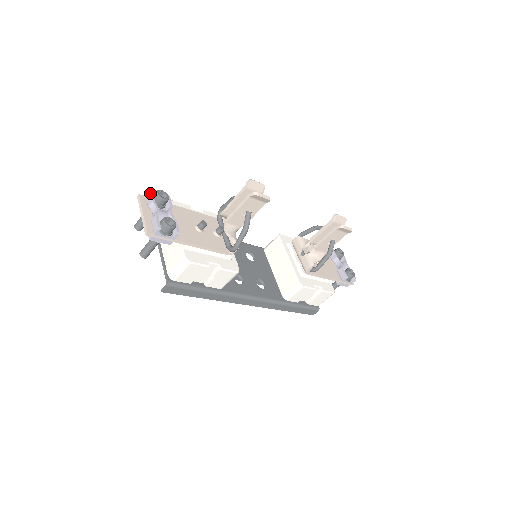
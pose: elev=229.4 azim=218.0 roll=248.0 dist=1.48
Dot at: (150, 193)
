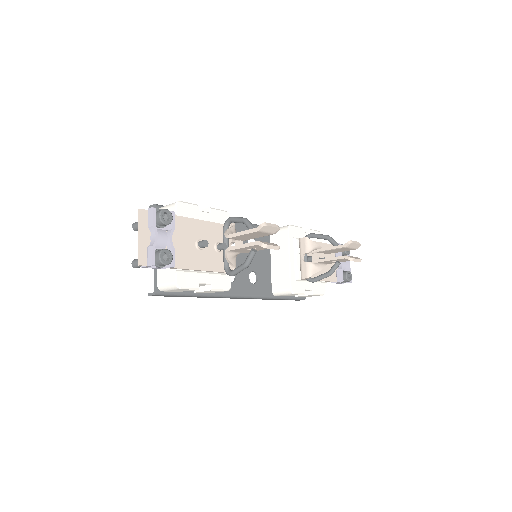
Dot at: (152, 214)
